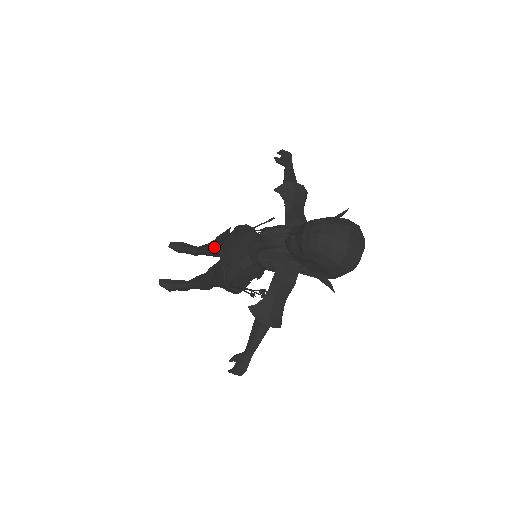
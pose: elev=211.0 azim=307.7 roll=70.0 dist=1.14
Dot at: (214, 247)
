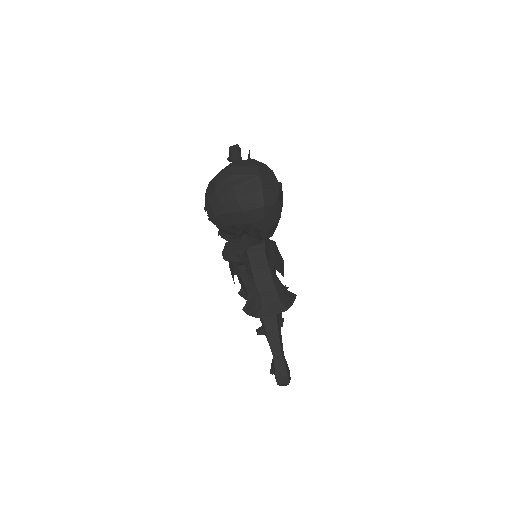
Dot at: occluded
